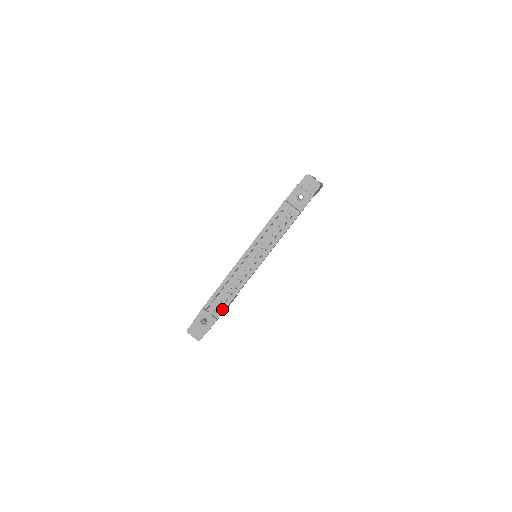
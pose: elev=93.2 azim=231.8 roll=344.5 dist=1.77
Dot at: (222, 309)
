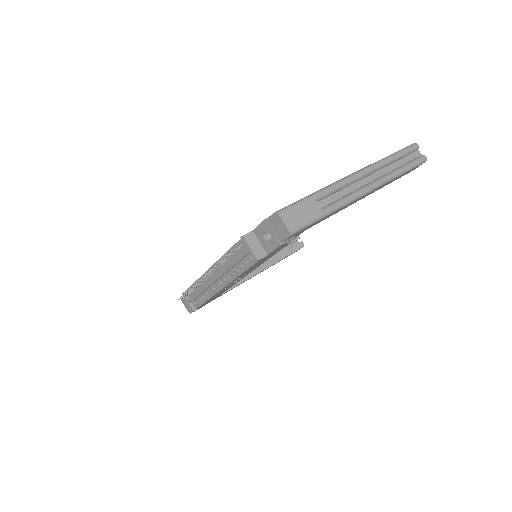
Dot at: (198, 304)
